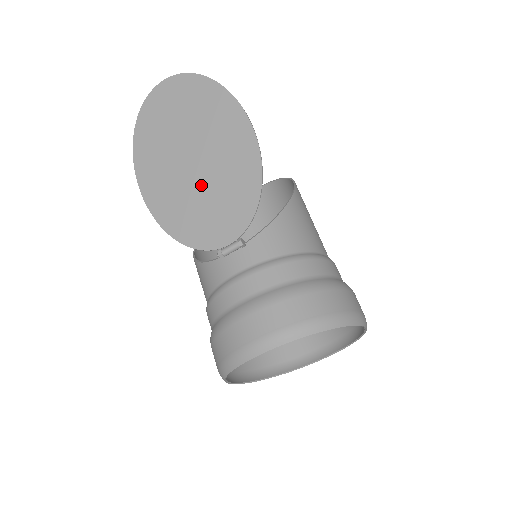
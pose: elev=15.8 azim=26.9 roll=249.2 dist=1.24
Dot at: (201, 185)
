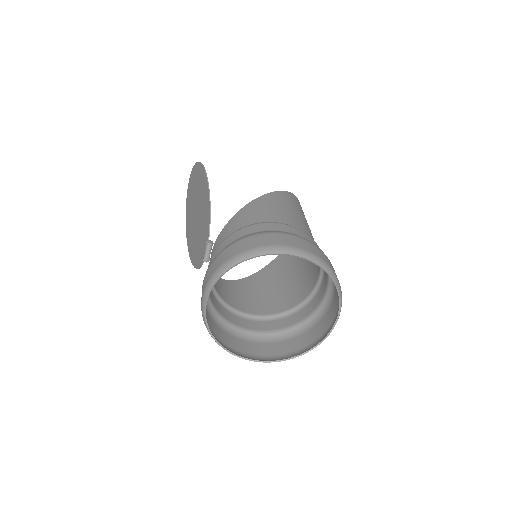
Dot at: (198, 225)
